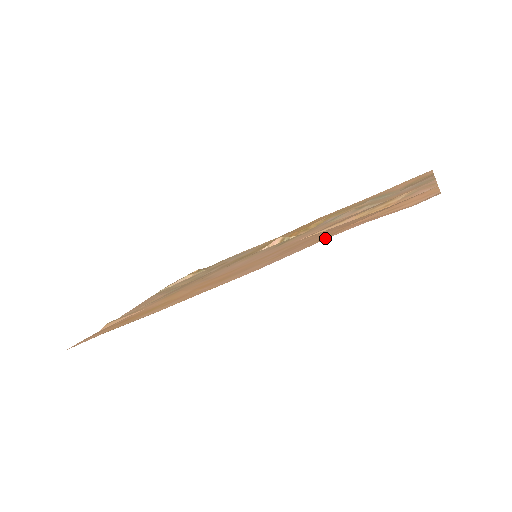
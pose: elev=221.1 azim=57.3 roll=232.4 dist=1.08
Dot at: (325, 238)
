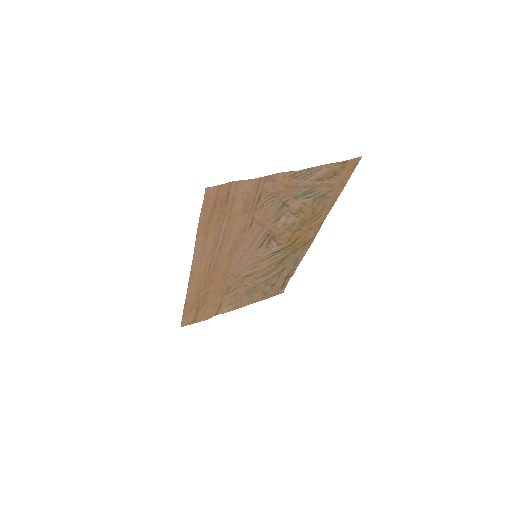
Dot at: (200, 231)
